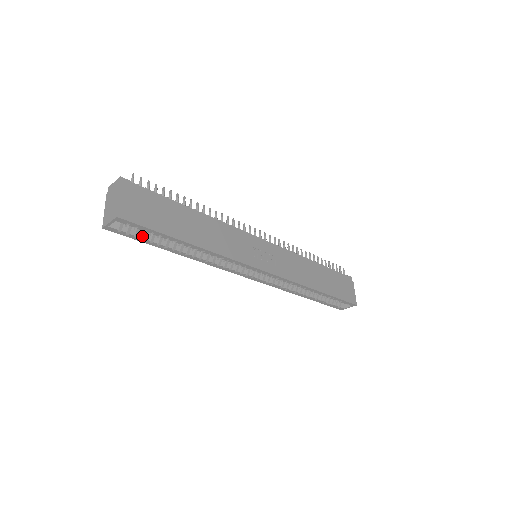
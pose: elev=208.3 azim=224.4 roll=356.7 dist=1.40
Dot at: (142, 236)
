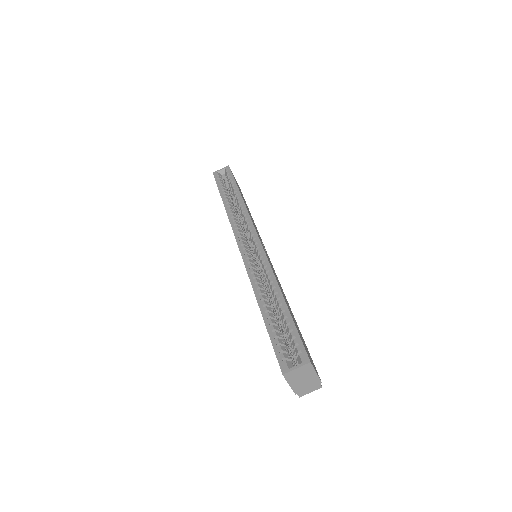
Dot at: (222, 184)
